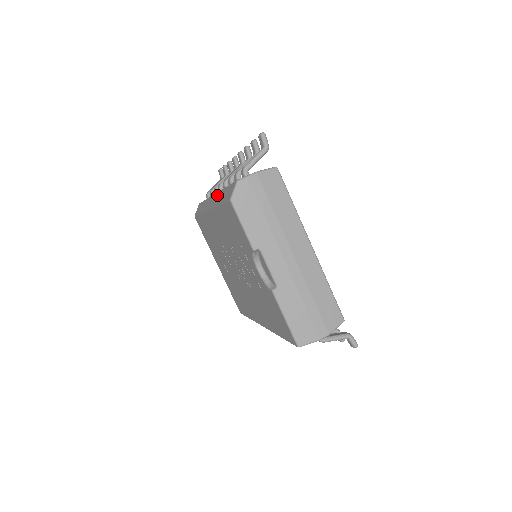
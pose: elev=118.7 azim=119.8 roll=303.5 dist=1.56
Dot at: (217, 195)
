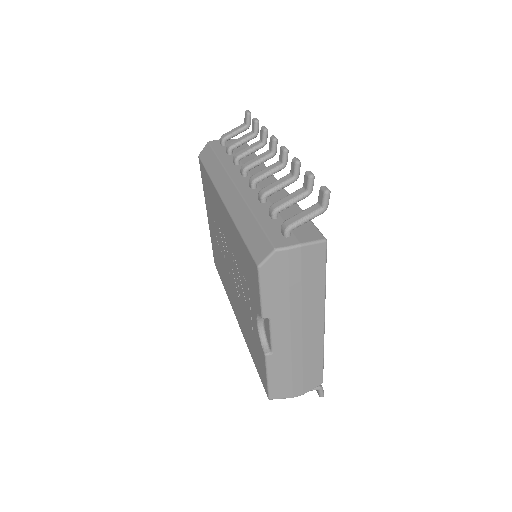
Dot at: (239, 201)
